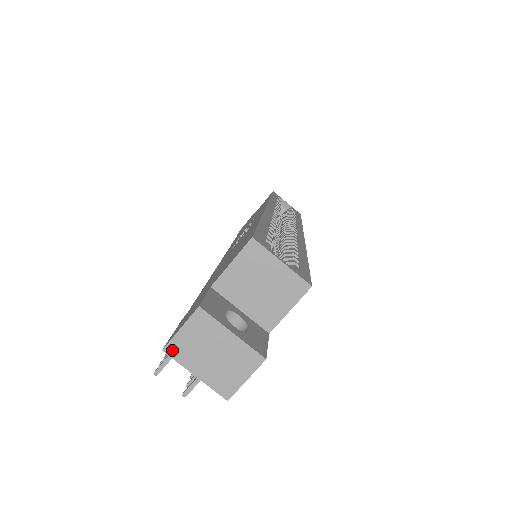
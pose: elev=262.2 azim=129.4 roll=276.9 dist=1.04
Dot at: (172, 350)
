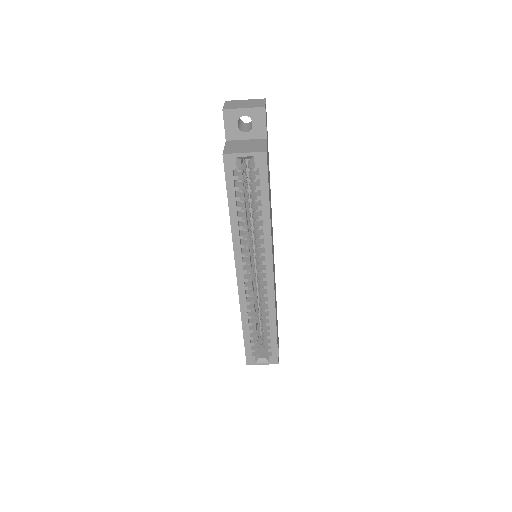
Dot at: occluded
